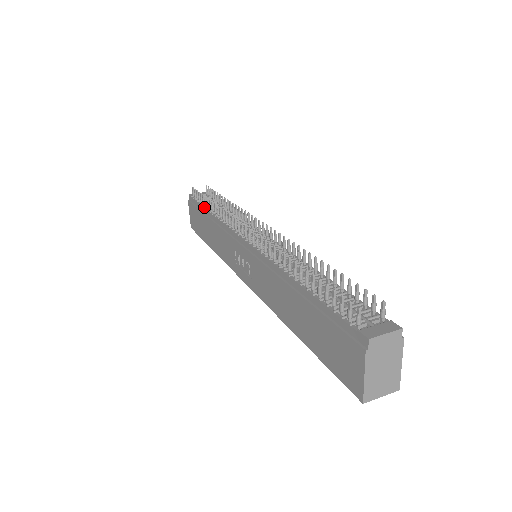
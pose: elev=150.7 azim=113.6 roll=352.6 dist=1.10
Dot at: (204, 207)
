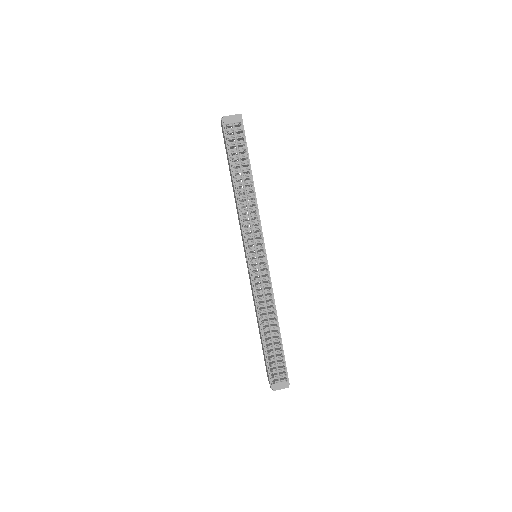
Dot at: (232, 168)
